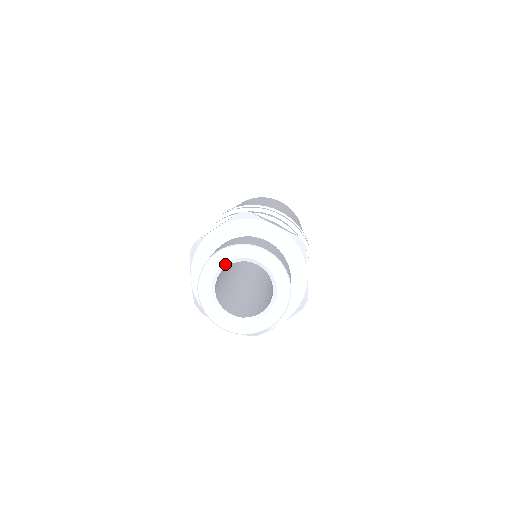
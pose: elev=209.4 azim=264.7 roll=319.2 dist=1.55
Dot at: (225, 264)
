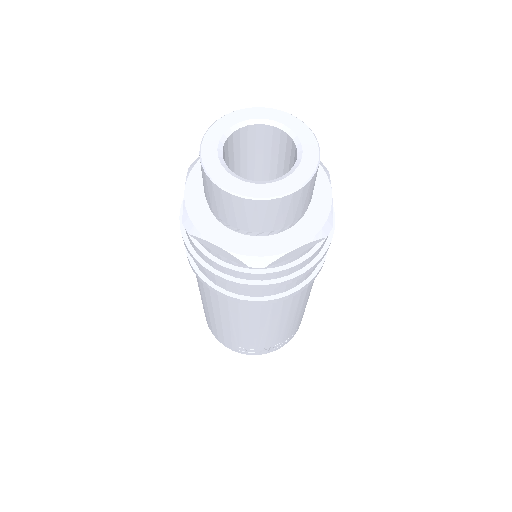
Dot at: (239, 124)
